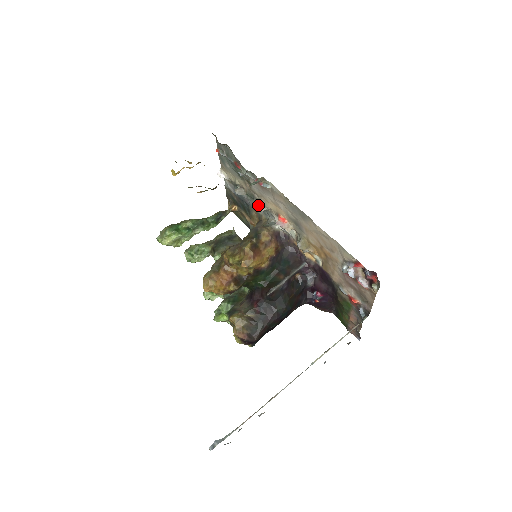
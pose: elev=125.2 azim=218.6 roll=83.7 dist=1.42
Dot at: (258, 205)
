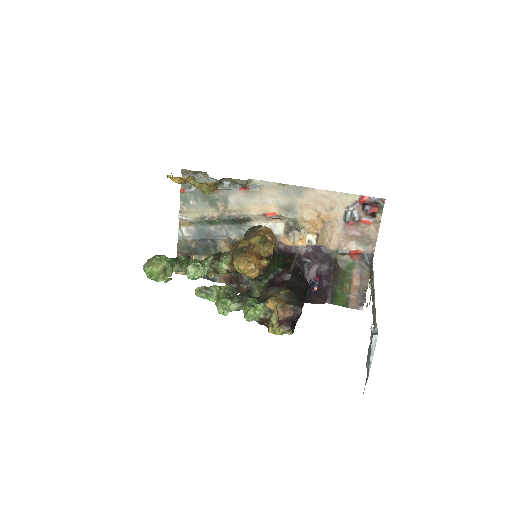
Dot at: (239, 218)
